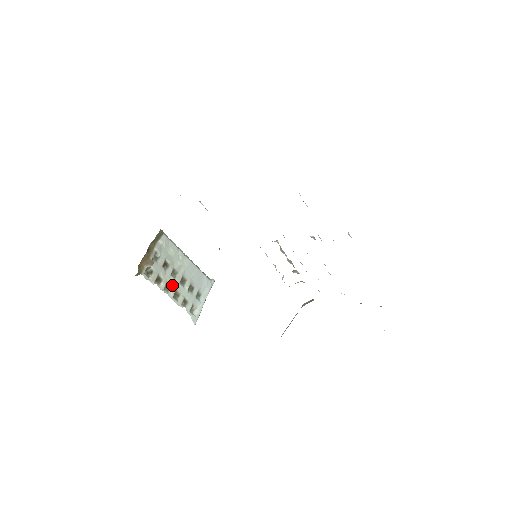
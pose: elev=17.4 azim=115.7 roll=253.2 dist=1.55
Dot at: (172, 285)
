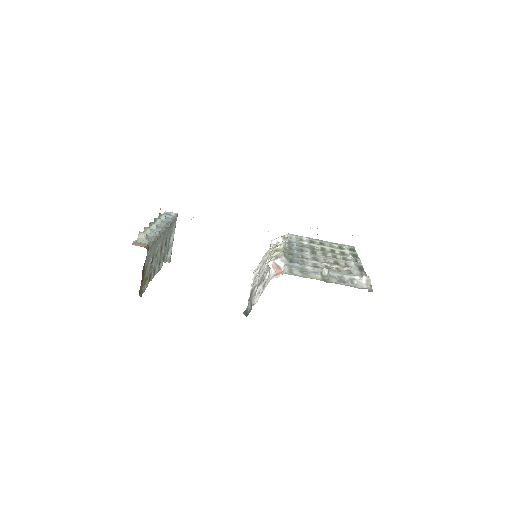
Dot at: (156, 265)
